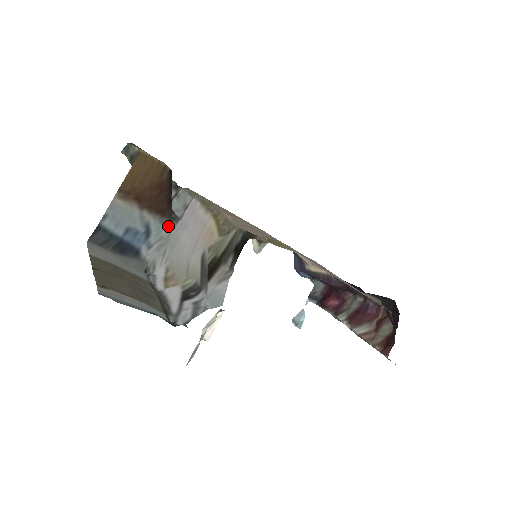
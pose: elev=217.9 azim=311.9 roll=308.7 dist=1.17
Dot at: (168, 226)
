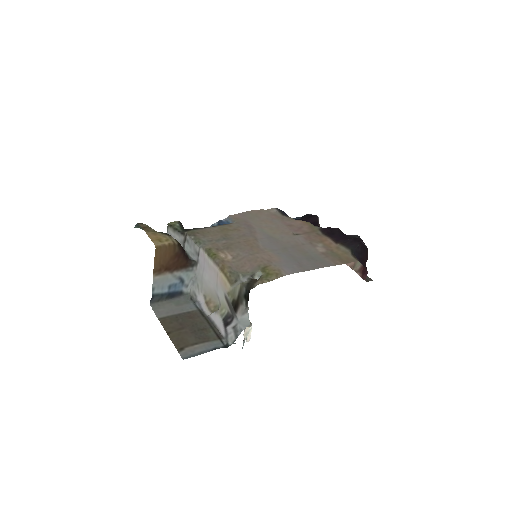
Dot at: (192, 270)
